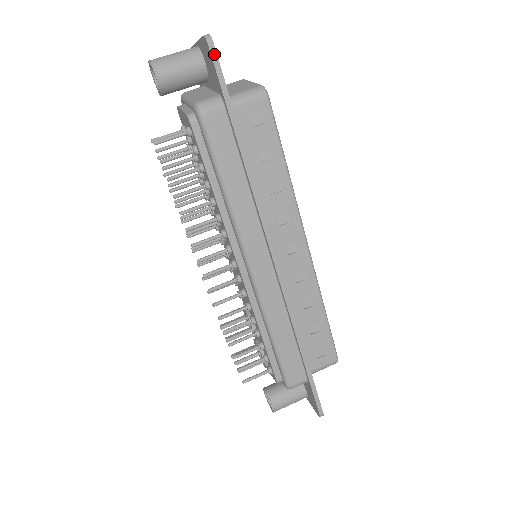
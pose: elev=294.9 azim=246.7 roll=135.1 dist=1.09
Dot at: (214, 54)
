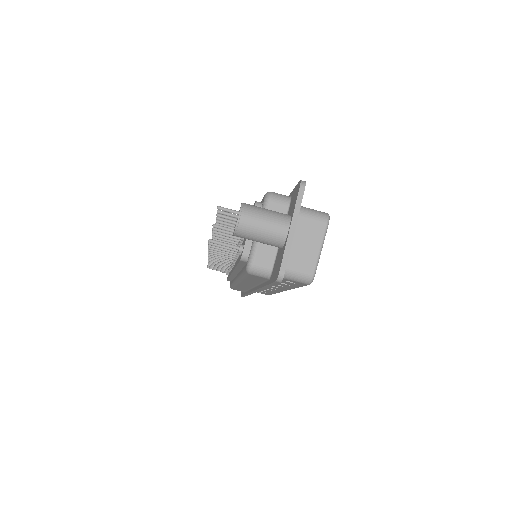
Dot at: (277, 282)
